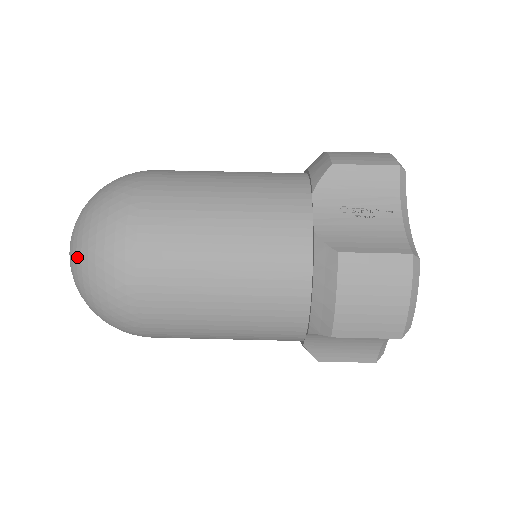
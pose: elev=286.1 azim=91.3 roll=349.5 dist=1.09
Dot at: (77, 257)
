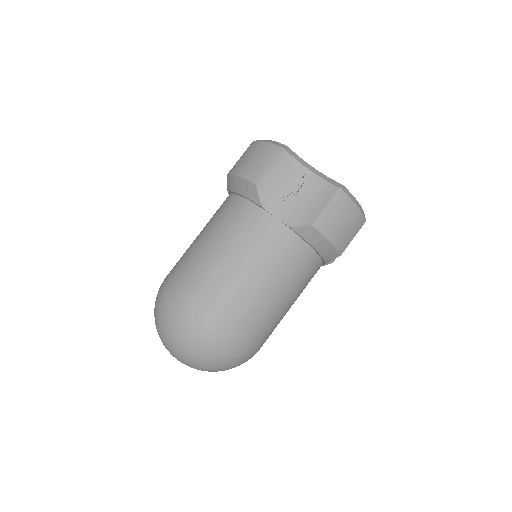
Dot at: (200, 362)
